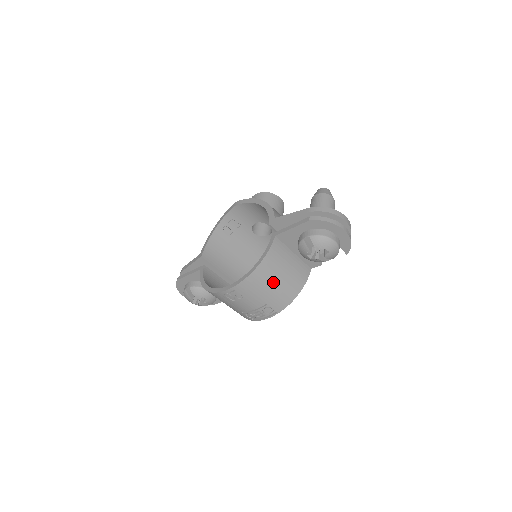
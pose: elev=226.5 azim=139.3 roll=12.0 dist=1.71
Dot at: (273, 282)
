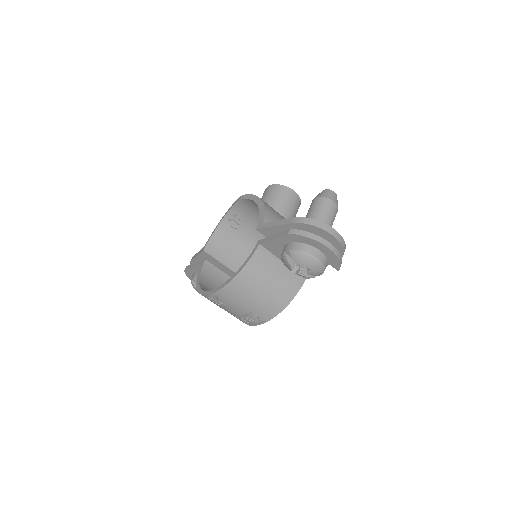
Dot at: (256, 292)
